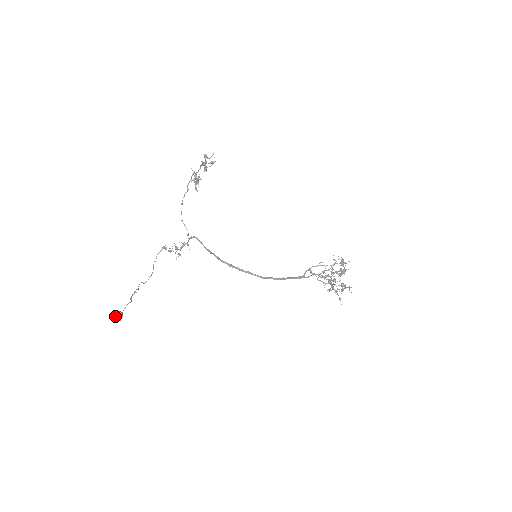
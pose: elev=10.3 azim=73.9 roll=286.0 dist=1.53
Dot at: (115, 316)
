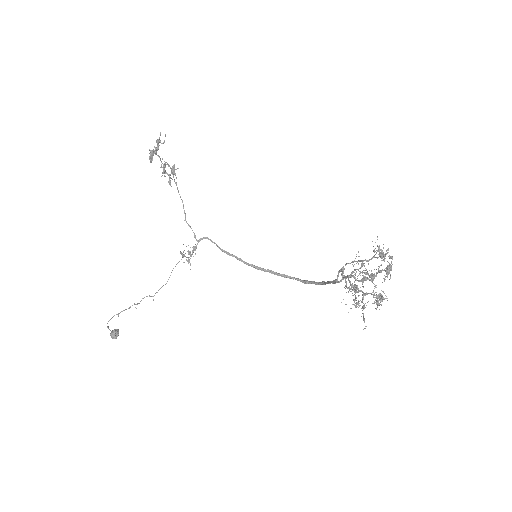
Dot at: (110, 334)
